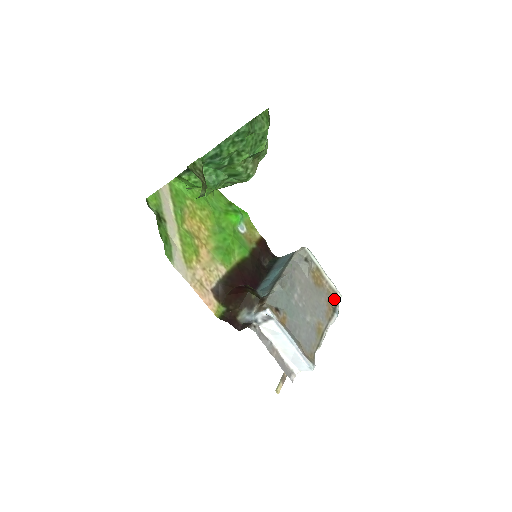
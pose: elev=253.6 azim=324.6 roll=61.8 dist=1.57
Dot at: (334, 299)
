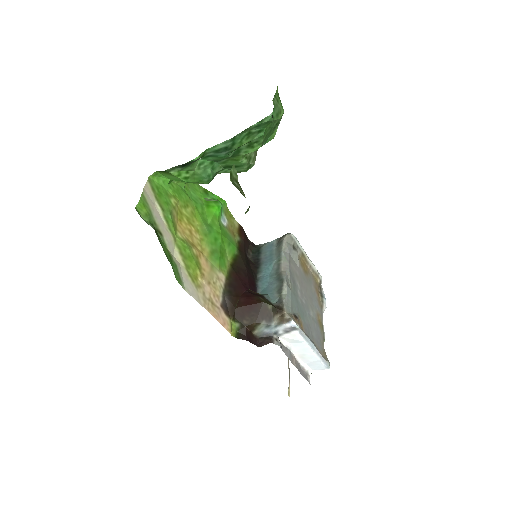
Dot at: (318, 282)
